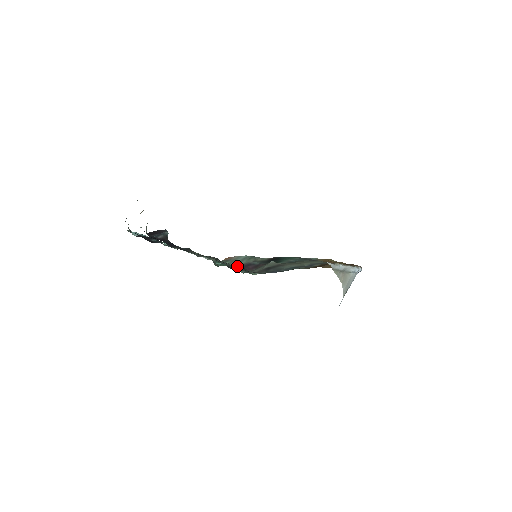
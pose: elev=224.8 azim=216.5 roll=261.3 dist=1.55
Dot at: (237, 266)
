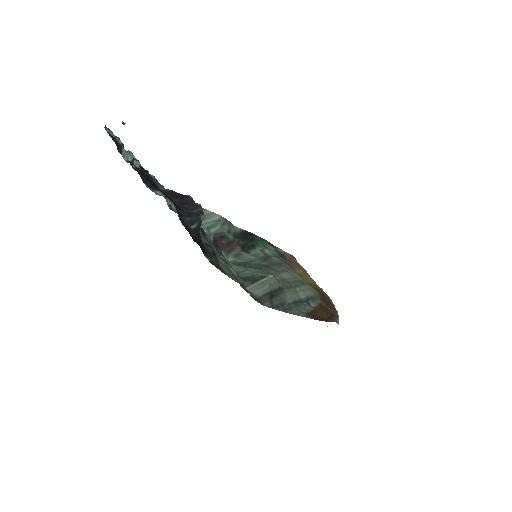
Dot at: (210, 235)
